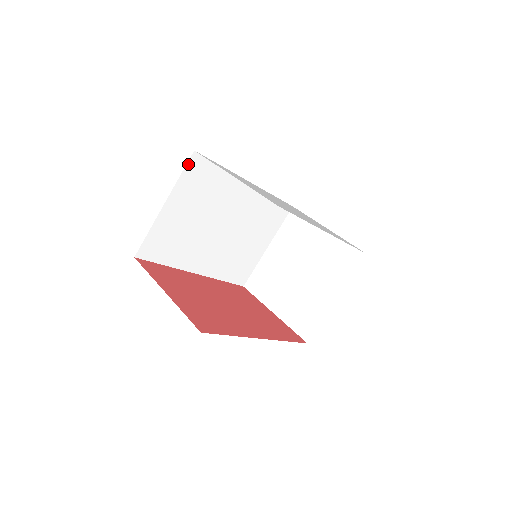
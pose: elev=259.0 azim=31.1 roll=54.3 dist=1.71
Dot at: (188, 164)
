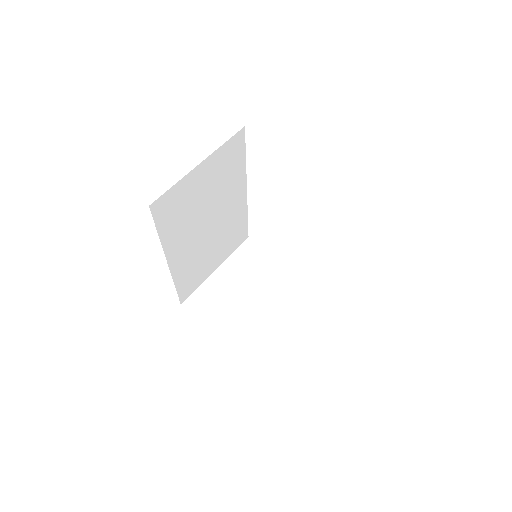
Dot at: (235, 136)
